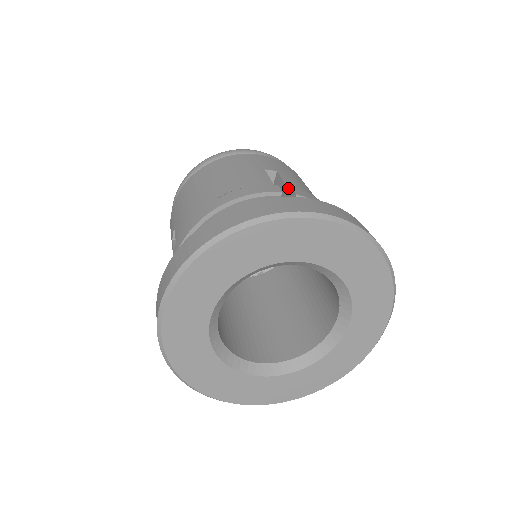
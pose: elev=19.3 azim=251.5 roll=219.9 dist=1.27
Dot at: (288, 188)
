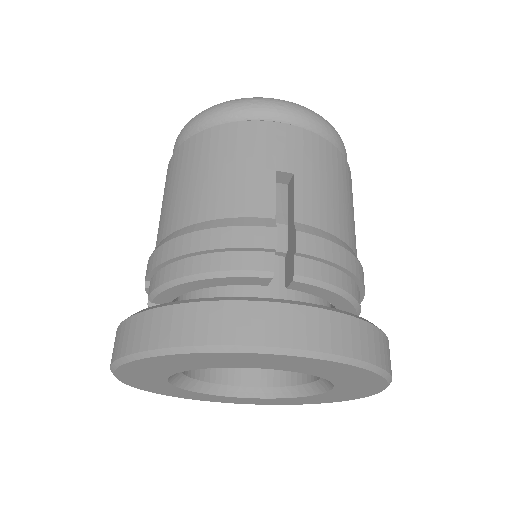
Dot at: (293, 225)
